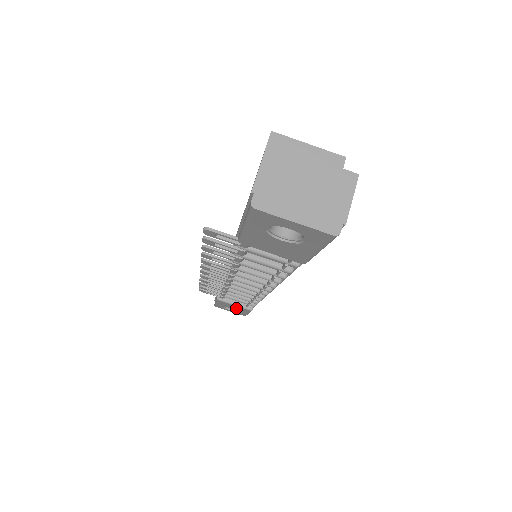
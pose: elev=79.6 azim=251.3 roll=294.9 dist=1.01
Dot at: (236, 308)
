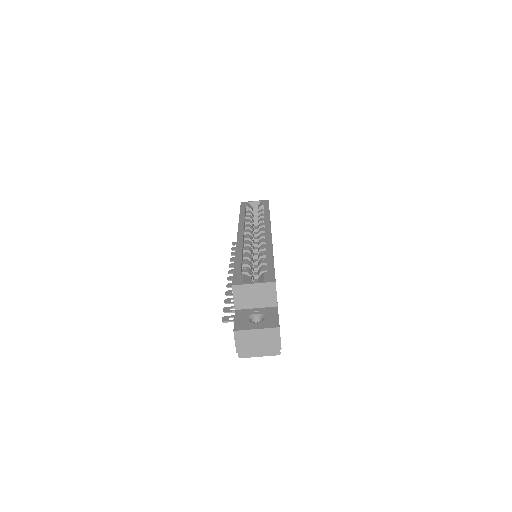
Dot at: occluded
